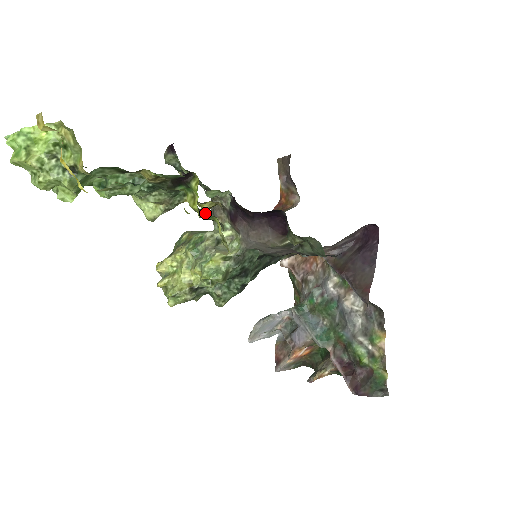
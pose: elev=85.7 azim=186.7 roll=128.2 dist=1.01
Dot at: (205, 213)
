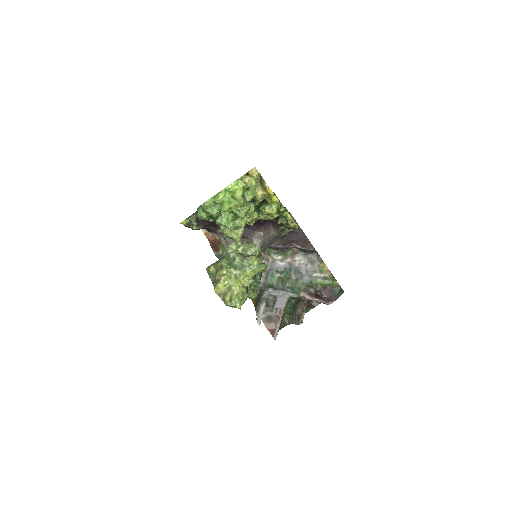
Dot at: (283, 211)
